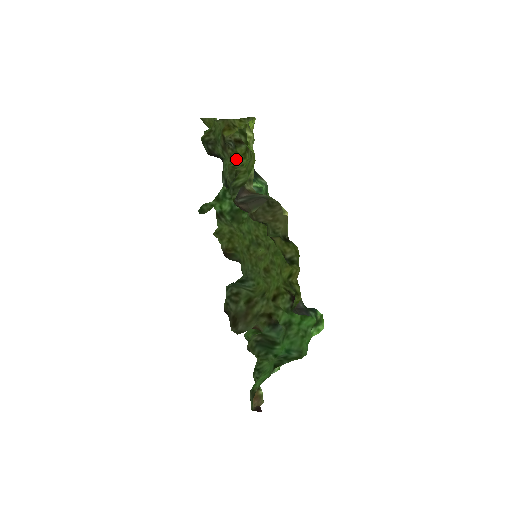
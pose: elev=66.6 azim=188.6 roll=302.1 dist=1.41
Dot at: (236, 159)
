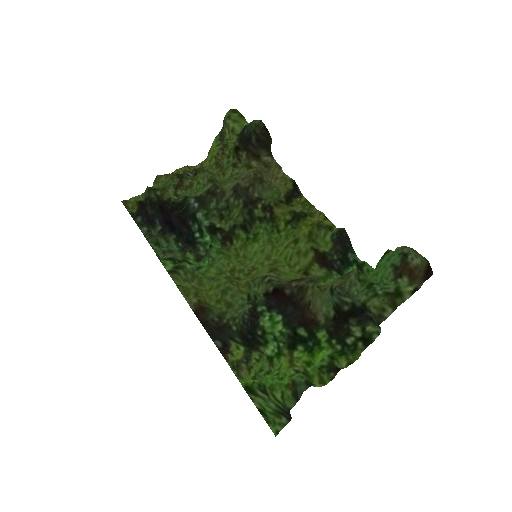
Dot at: occluded
